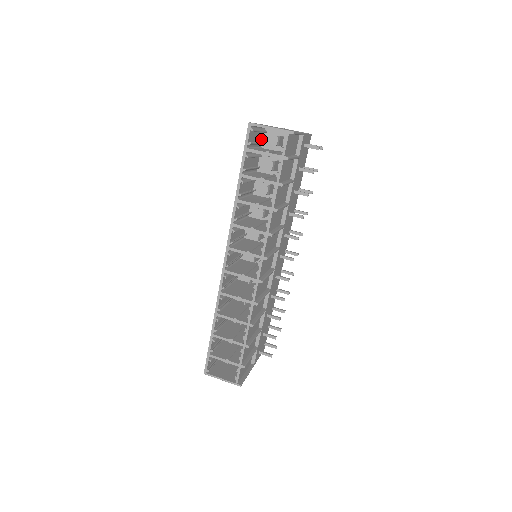
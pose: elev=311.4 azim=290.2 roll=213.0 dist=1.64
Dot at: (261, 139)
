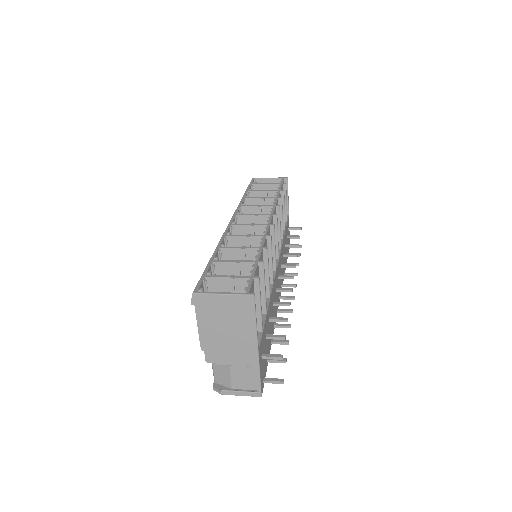
Dot at: occluded
